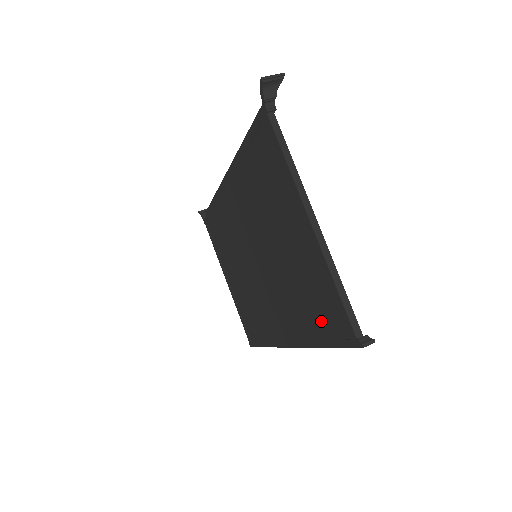
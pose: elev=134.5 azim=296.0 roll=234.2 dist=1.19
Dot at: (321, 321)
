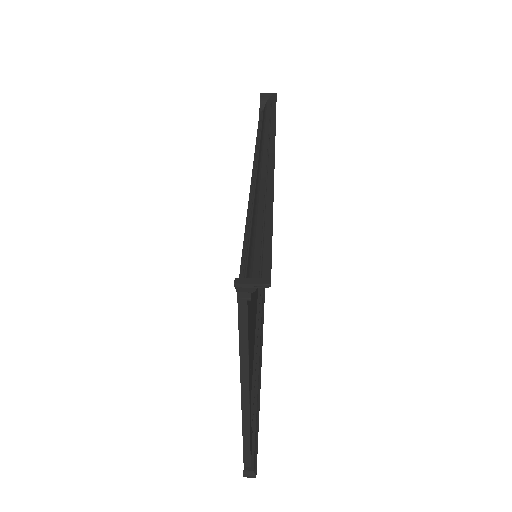
Dot at: occluded
